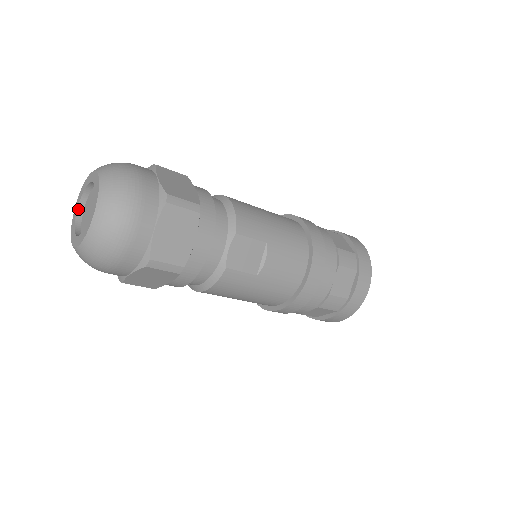
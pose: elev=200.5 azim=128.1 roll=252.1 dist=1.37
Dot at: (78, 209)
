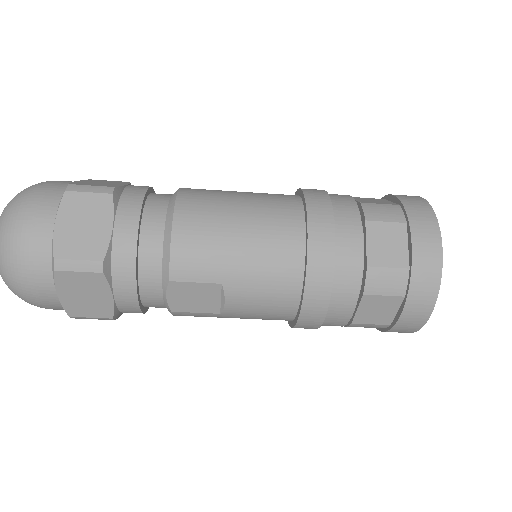
Dot at: occluded
